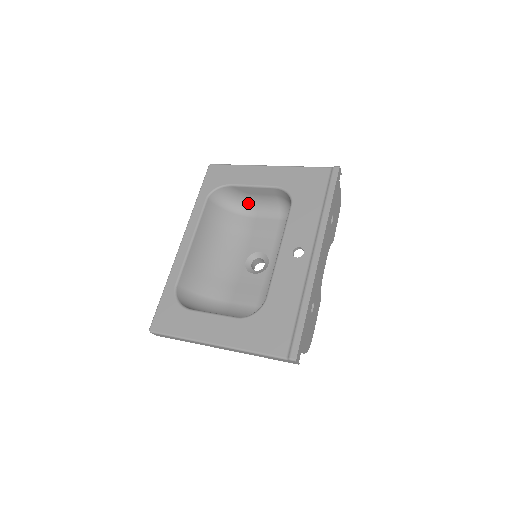
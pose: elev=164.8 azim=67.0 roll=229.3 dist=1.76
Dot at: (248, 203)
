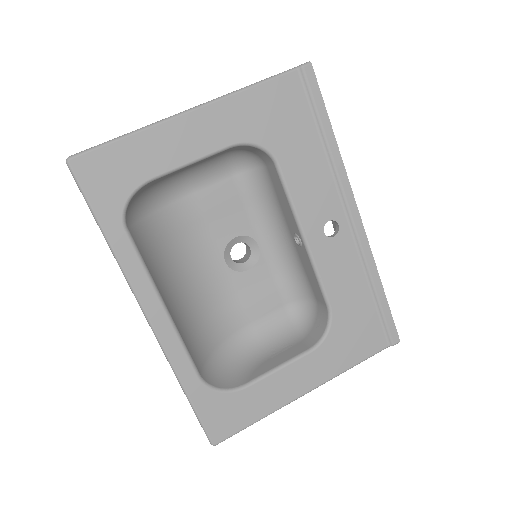
Dot at: (172, 181)
